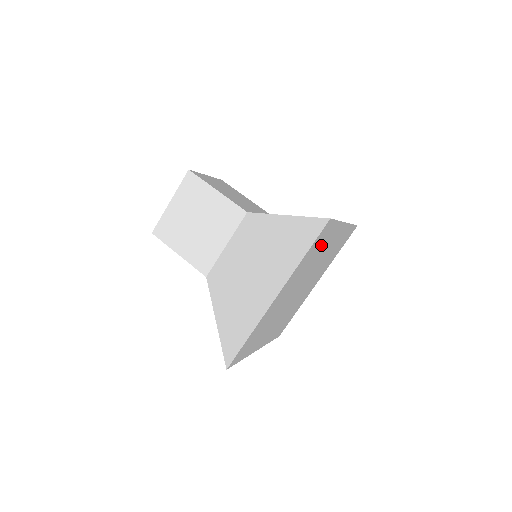
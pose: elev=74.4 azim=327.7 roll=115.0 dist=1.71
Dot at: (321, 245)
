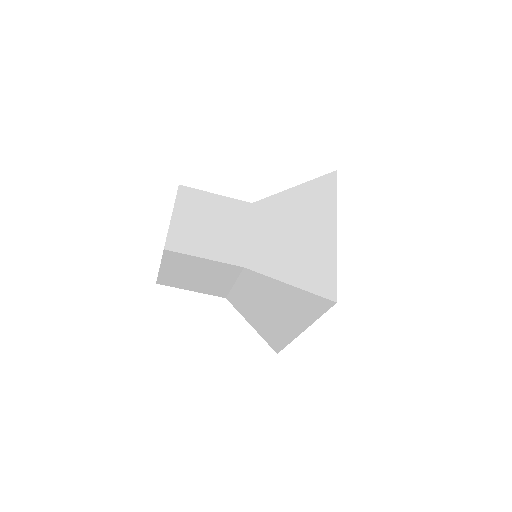
Dot at: occluded
